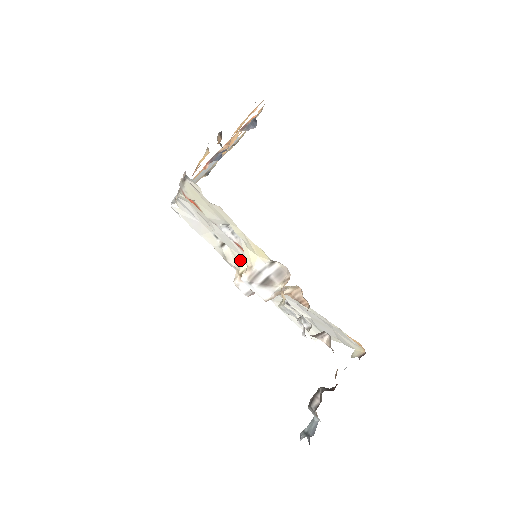
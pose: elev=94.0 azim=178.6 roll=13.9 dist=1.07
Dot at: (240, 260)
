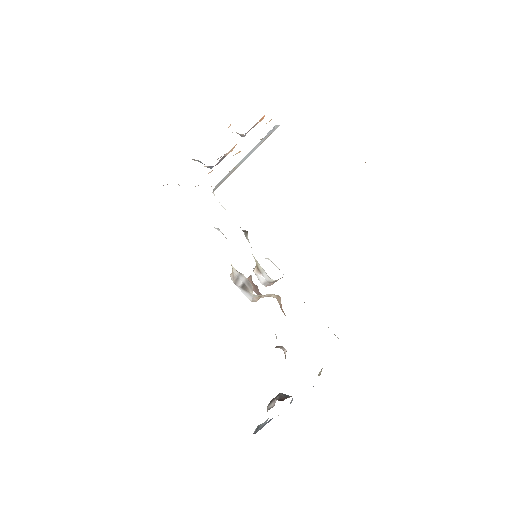
Dot at: (252, 254)
